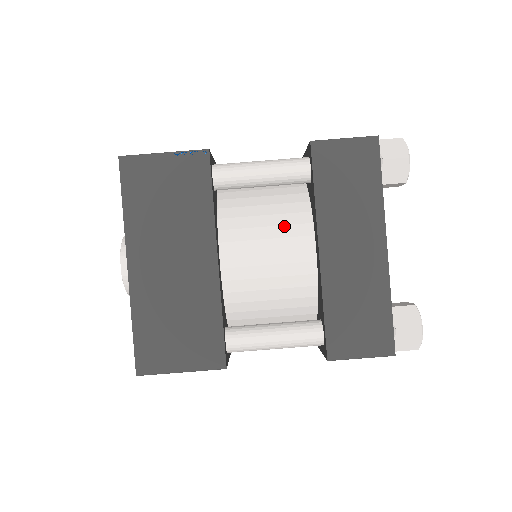
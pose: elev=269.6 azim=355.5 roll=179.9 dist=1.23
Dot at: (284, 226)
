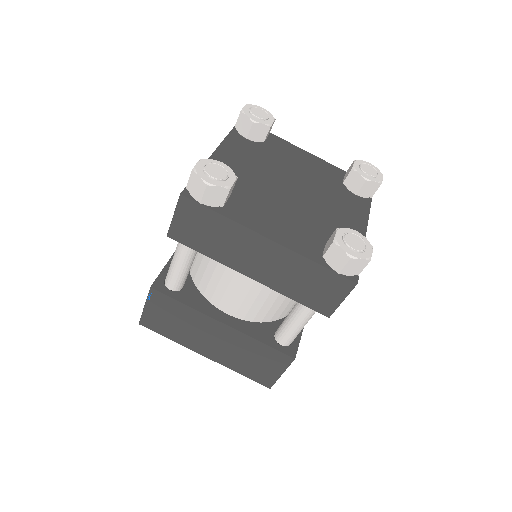
Dot at: (225, 271)
